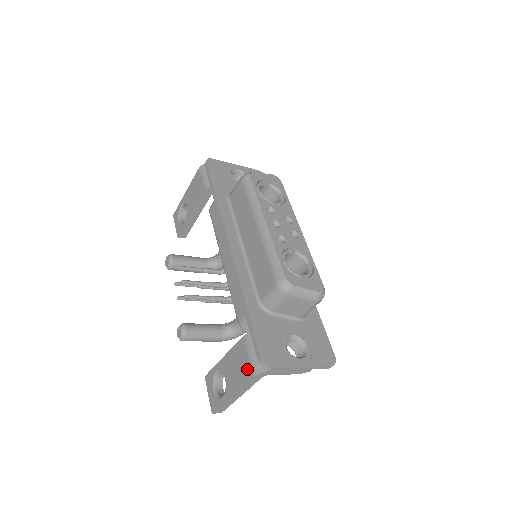
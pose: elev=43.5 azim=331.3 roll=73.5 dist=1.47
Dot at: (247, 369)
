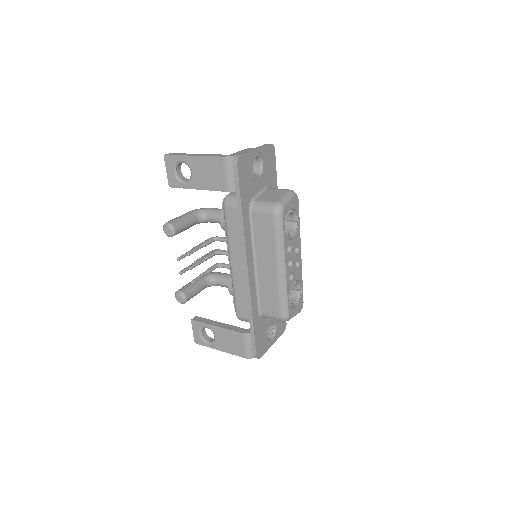
Dot at: (241, 351)
